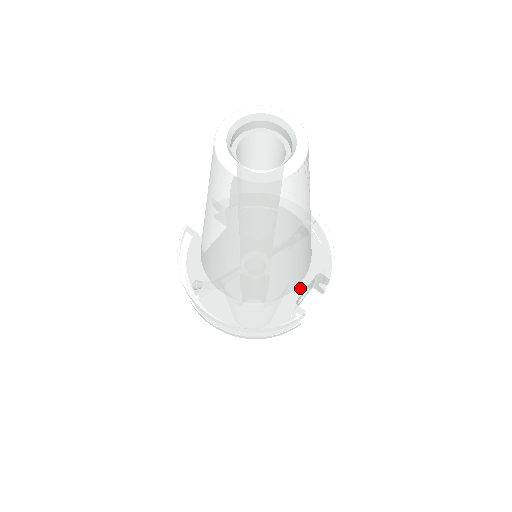
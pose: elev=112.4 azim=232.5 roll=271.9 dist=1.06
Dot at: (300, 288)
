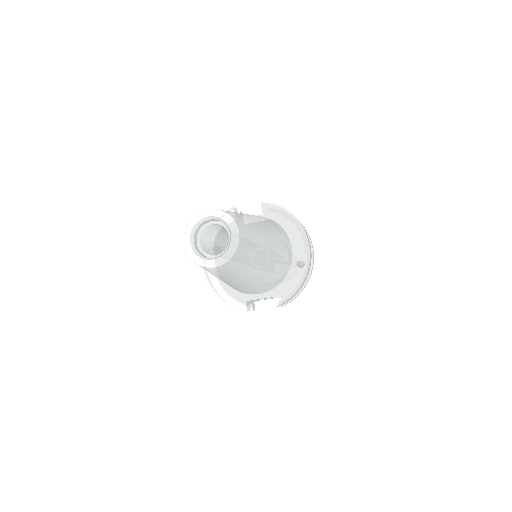
Dot at: (256, 296)
